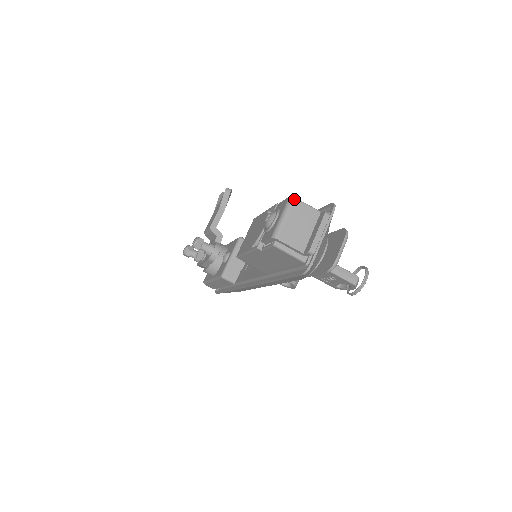
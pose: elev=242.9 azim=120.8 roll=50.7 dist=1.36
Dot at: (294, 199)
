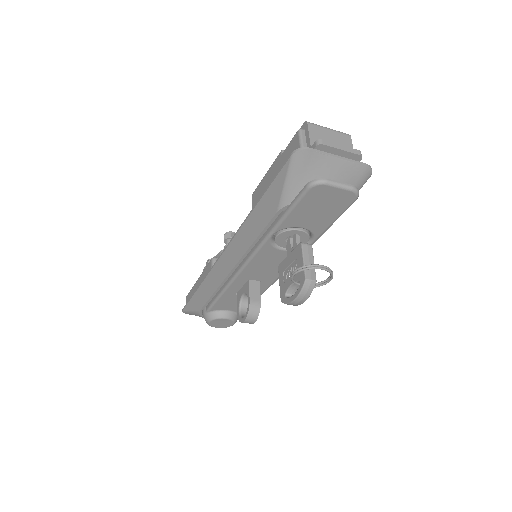
Dot at: (349, 135)
